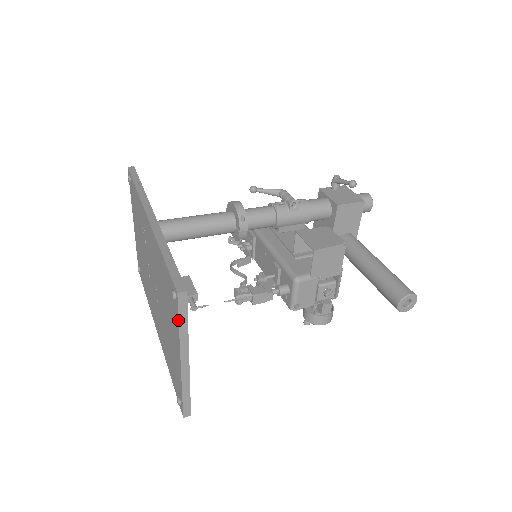
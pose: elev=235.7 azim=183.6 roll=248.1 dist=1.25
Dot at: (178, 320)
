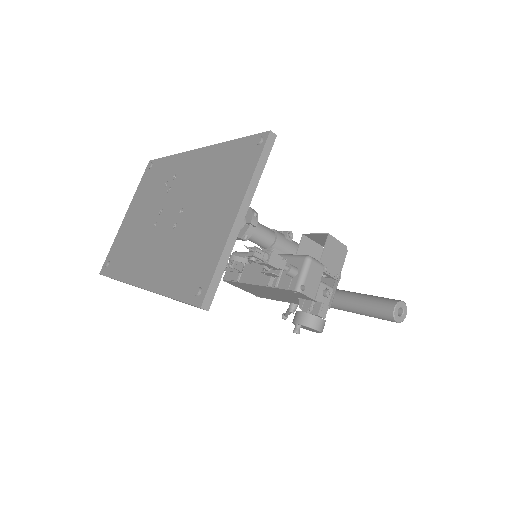
Dot at: (258, 161)
